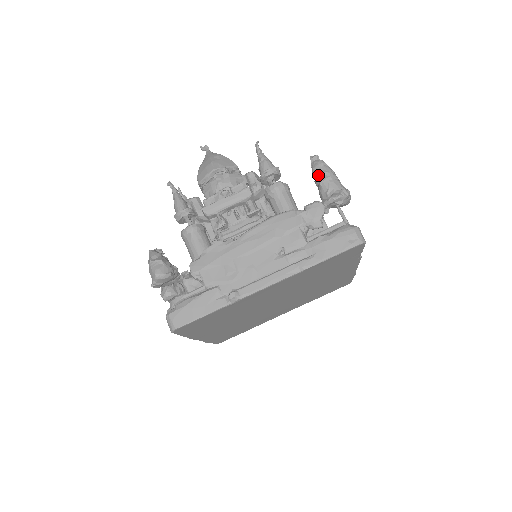
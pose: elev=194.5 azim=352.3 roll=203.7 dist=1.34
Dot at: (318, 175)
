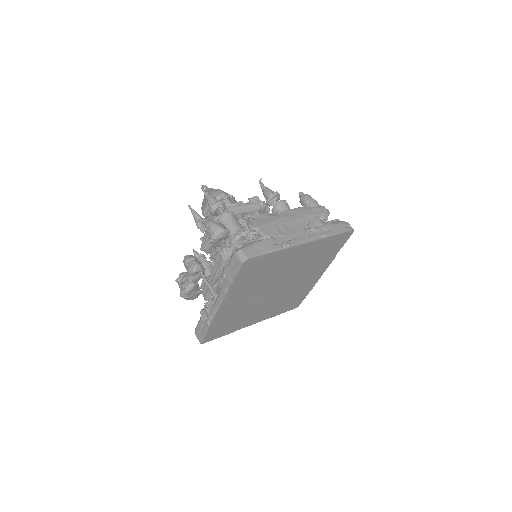
Dot at: (308, 200)
